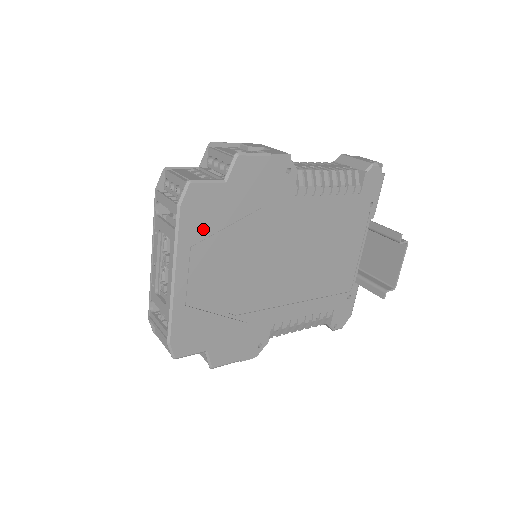
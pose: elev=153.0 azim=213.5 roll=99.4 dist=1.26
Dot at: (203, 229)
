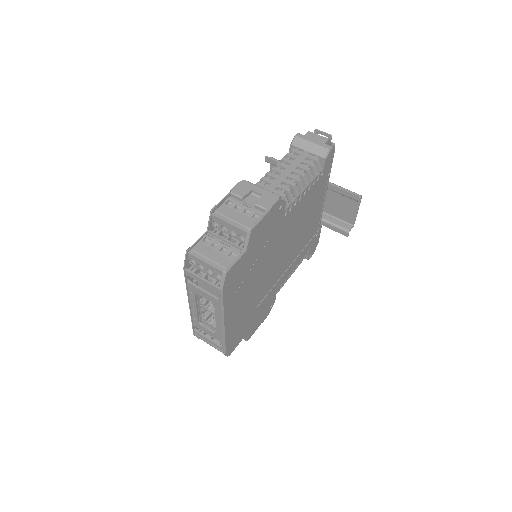
Dot at: (236, 287)
